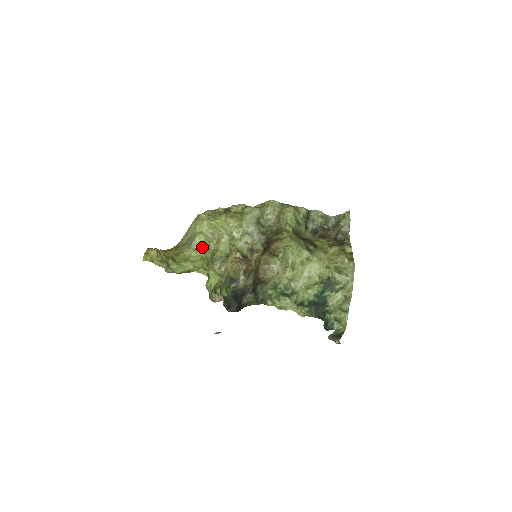
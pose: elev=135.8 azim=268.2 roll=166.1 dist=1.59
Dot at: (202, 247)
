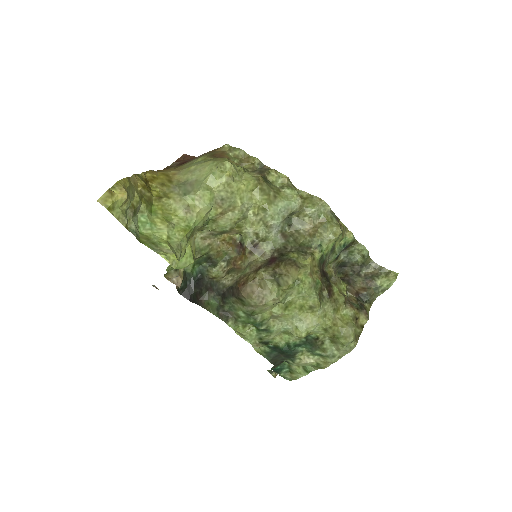
Dot at: (198, 210)
